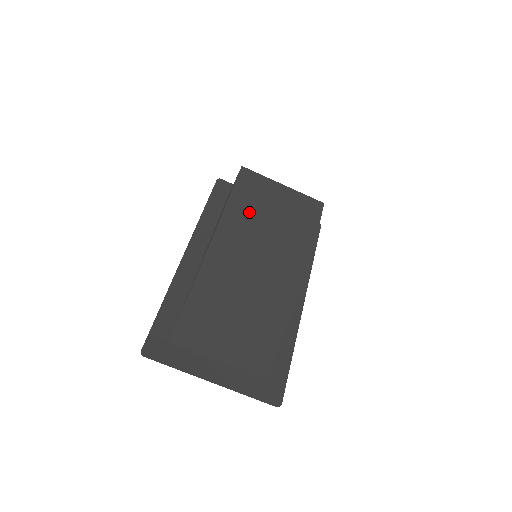
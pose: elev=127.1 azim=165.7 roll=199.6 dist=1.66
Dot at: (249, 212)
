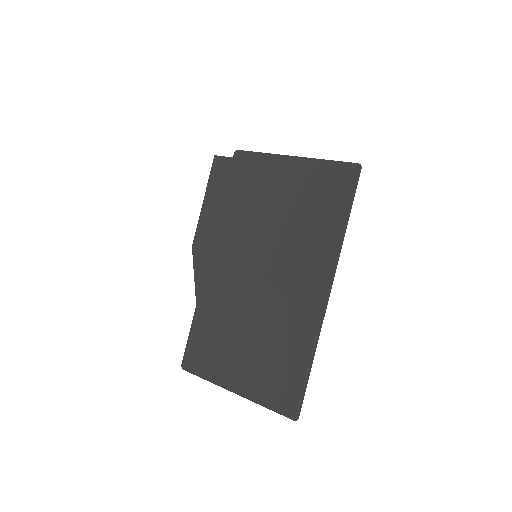
Dot at: (221, 219)
